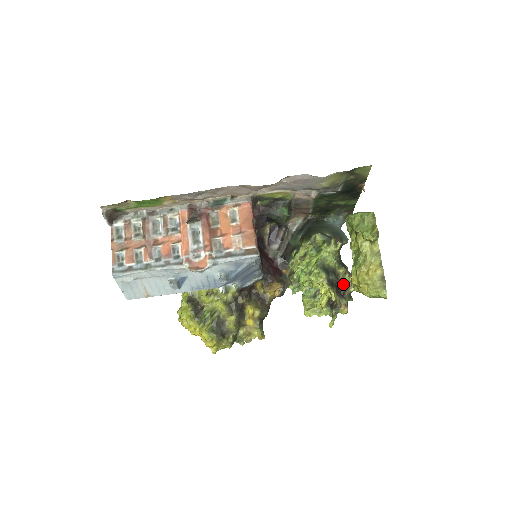
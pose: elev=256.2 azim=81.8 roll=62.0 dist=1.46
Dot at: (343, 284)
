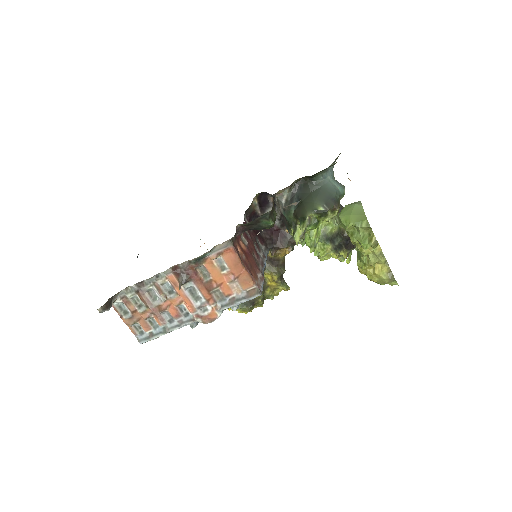
Dot at: occluded
